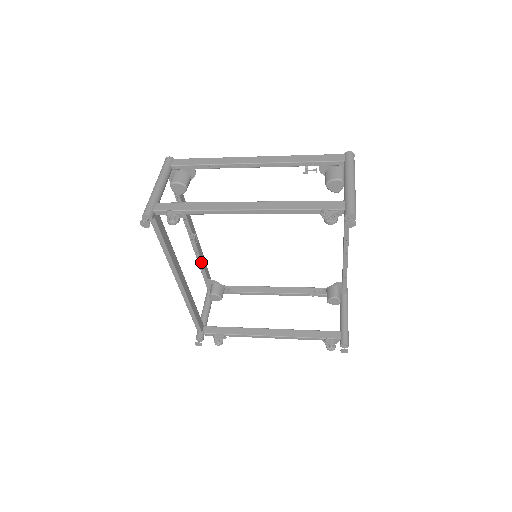
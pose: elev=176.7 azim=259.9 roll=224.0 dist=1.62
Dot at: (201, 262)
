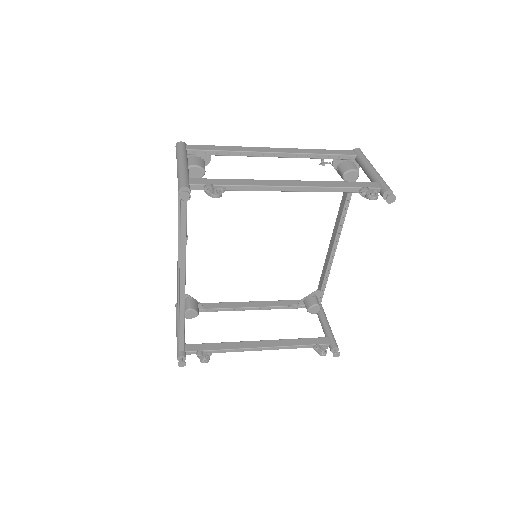
Dot at: occluded
